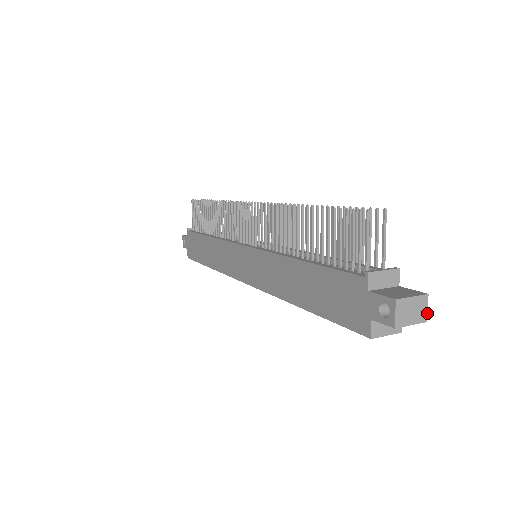
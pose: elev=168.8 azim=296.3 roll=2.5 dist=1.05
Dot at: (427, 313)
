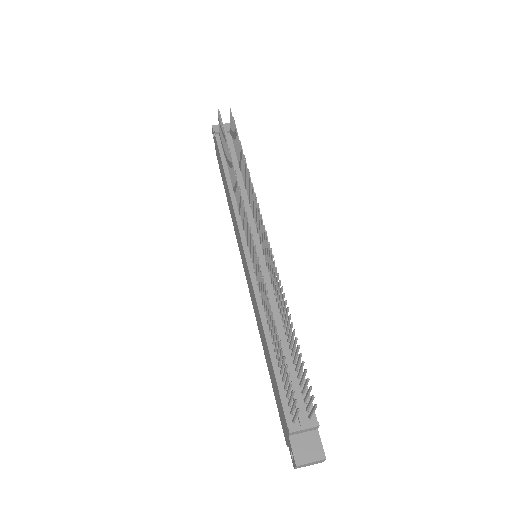
Dot at: occluded
